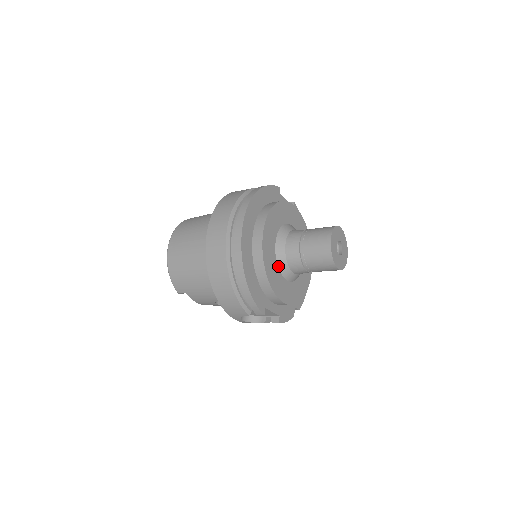
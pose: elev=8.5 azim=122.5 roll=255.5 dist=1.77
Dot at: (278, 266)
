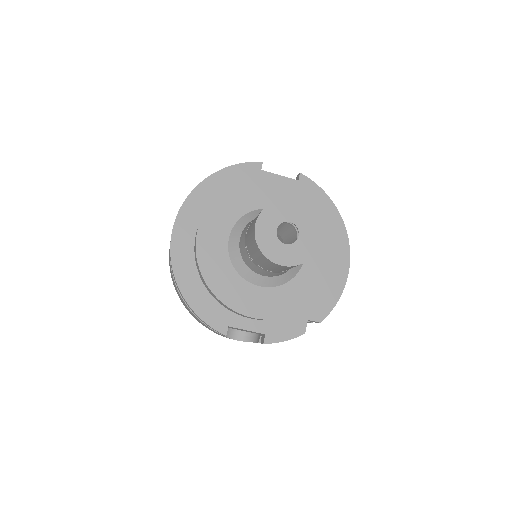
Dot at: (236, 270)
